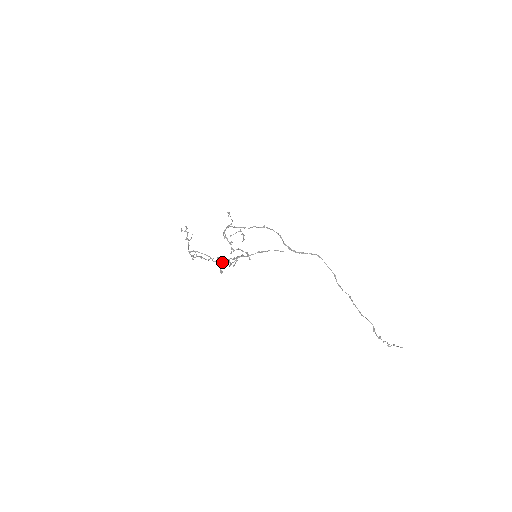
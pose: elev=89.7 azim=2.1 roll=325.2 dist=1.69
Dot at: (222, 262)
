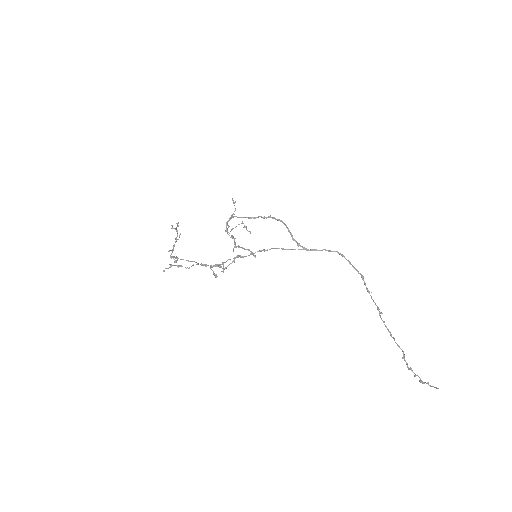
Dot at: (212, 267)
